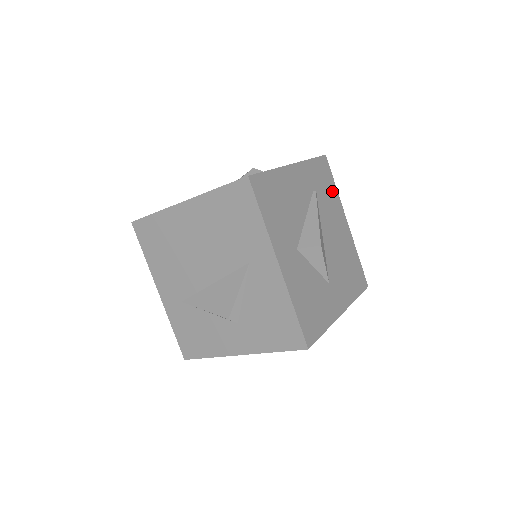
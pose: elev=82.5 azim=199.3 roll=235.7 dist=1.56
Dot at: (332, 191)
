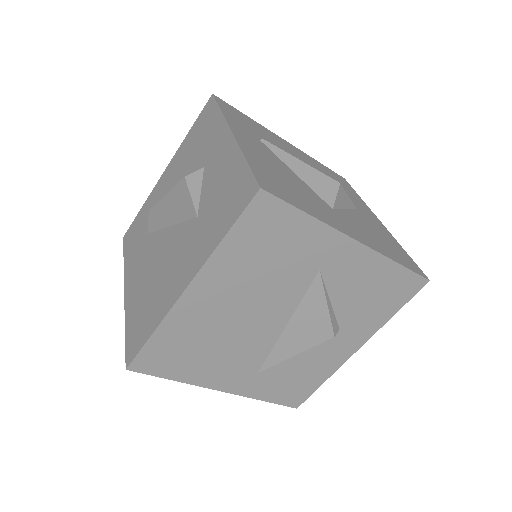
Dot at: (255, 125)
